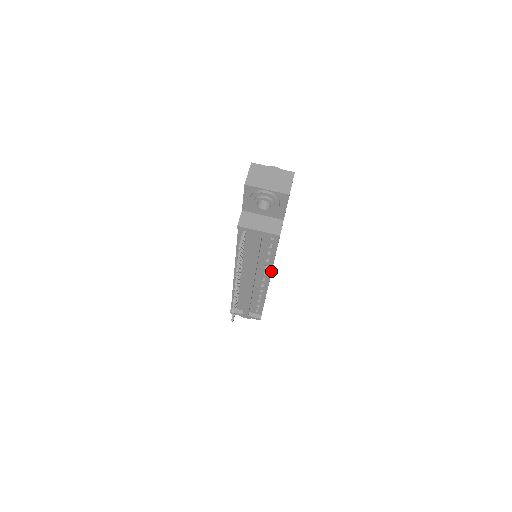
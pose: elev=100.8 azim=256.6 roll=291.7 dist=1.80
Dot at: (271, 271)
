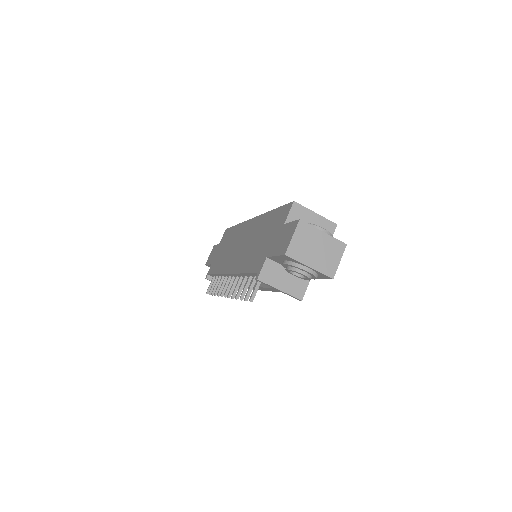
Dot at: occluded
